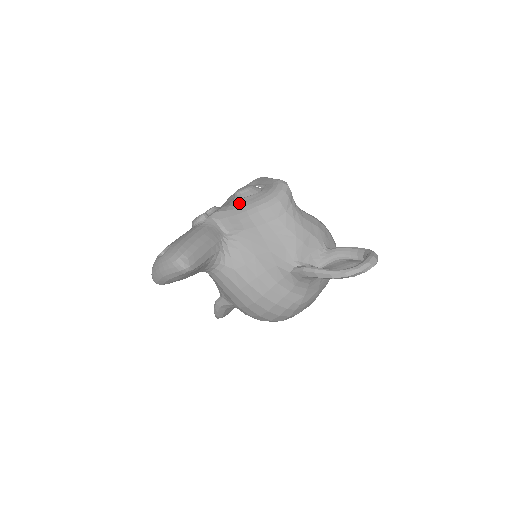
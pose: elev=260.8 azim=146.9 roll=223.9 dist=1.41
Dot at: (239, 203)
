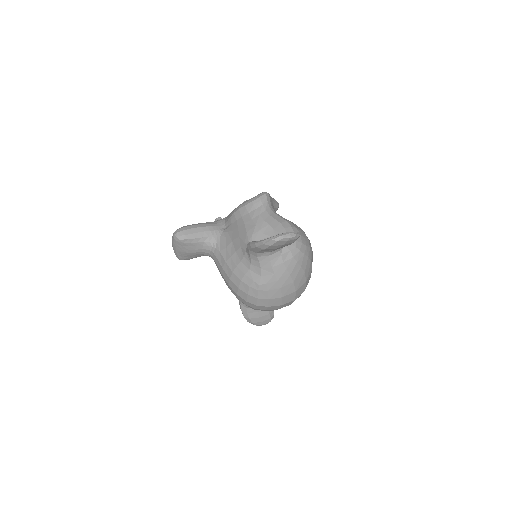
Dot at: occluded
